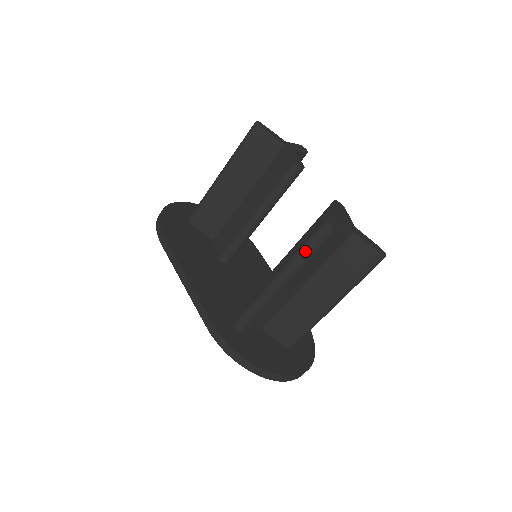
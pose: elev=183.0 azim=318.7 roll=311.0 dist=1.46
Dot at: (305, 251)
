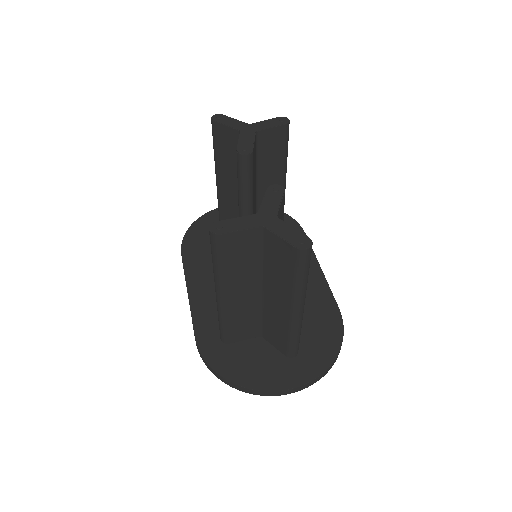
Dot at: (213, 261)
